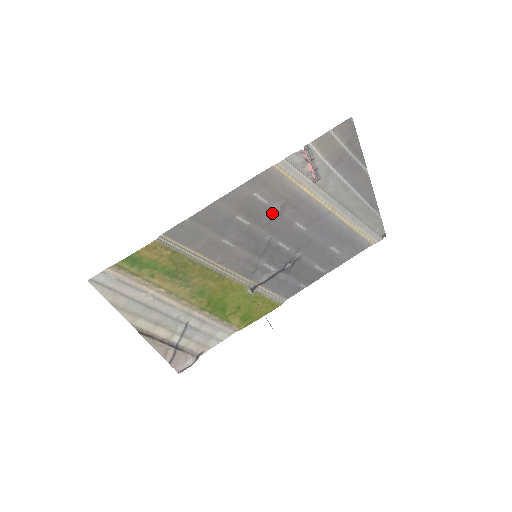
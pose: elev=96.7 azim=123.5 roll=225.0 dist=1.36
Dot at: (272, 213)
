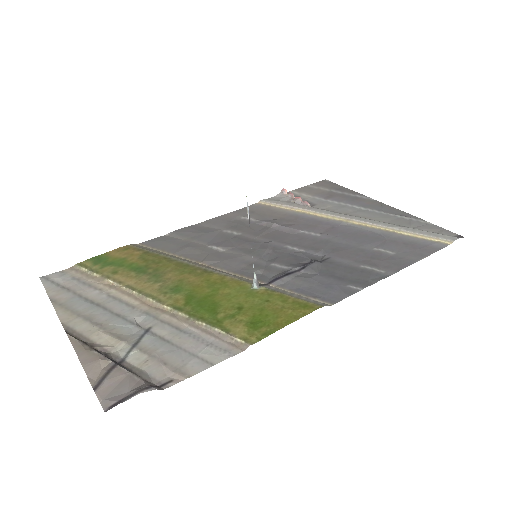
Dot at: (267, 227)
